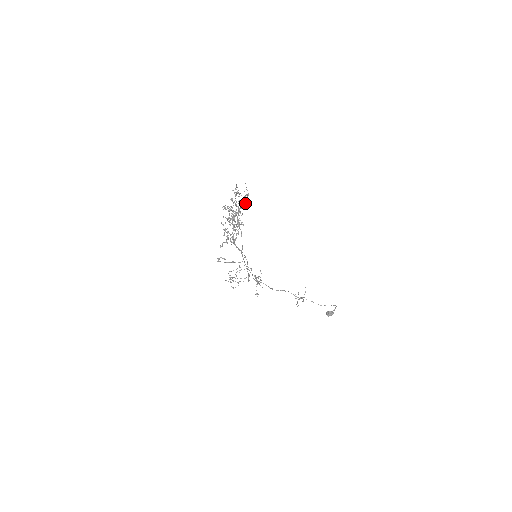
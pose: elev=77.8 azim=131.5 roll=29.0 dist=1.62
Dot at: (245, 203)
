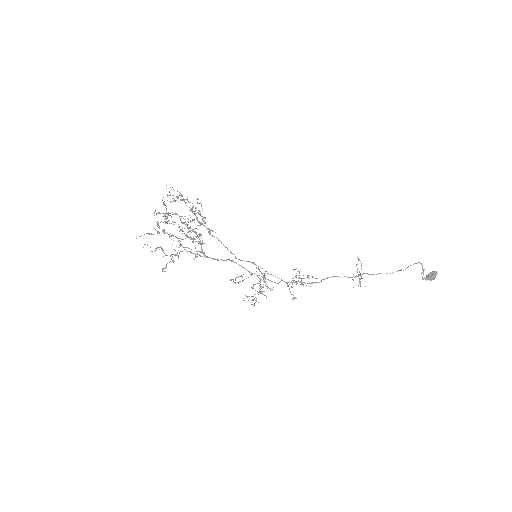
Dot at: occluded
